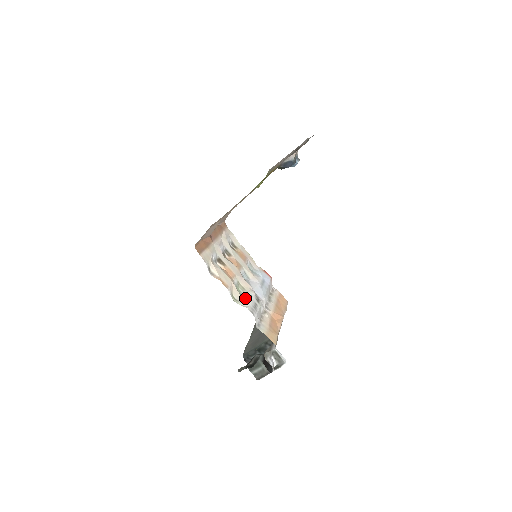
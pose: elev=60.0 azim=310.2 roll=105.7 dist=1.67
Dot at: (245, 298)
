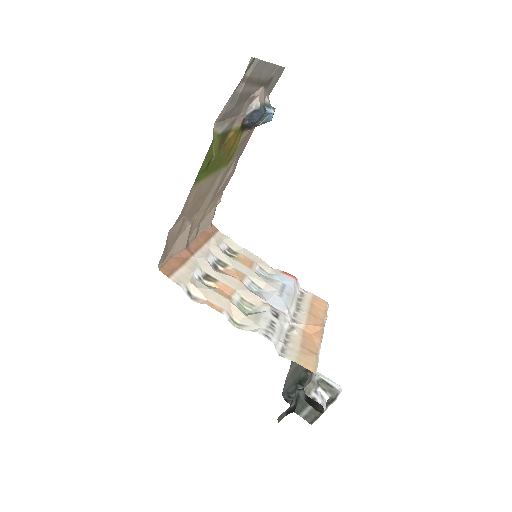
Dot at: (253, 318)
